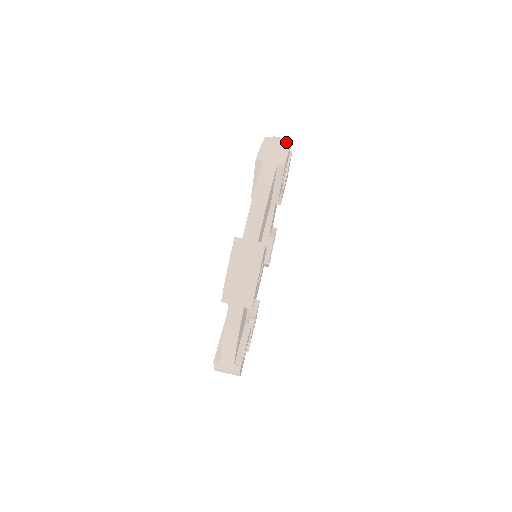
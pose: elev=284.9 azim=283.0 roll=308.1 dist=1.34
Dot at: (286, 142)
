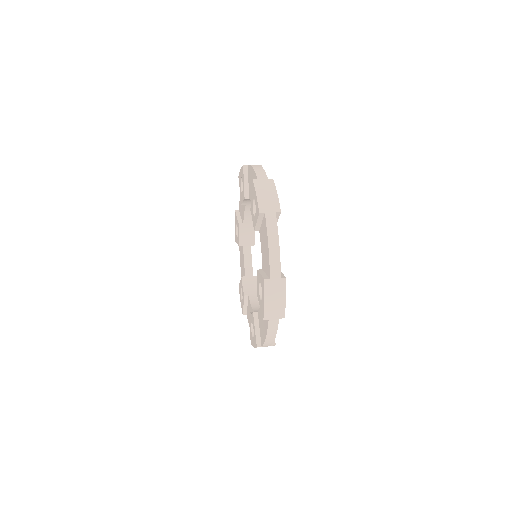
Dot at: occluded
